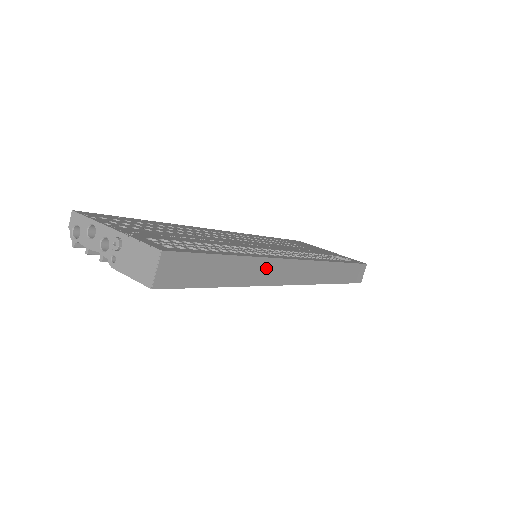
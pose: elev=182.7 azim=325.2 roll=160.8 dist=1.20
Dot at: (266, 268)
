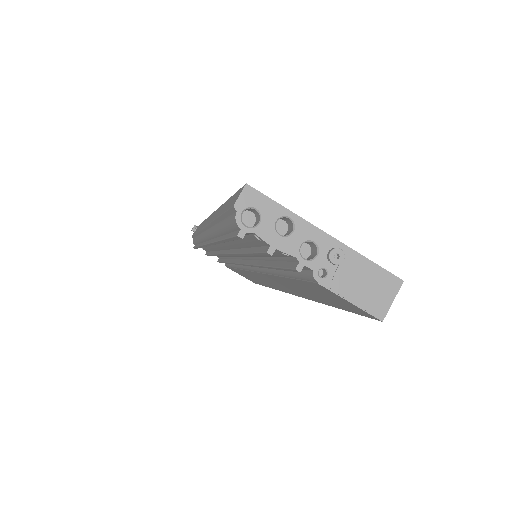
Dot at: occluded
